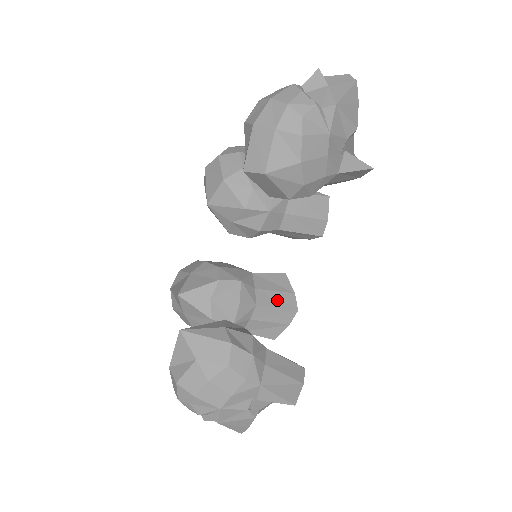
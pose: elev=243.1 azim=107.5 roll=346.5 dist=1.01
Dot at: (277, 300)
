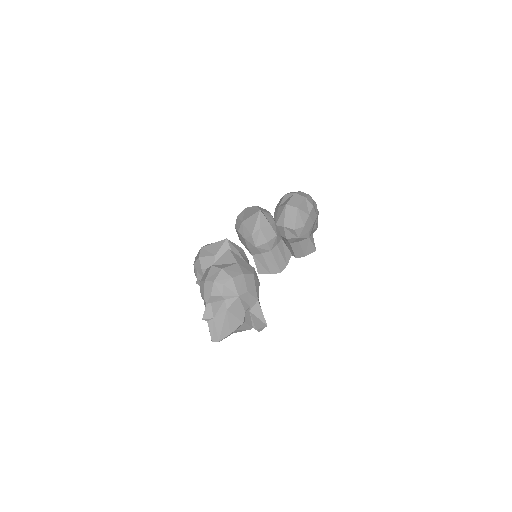
Dot at: occluded
